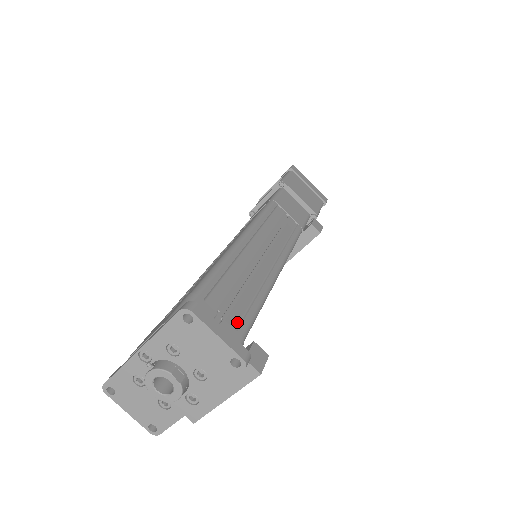
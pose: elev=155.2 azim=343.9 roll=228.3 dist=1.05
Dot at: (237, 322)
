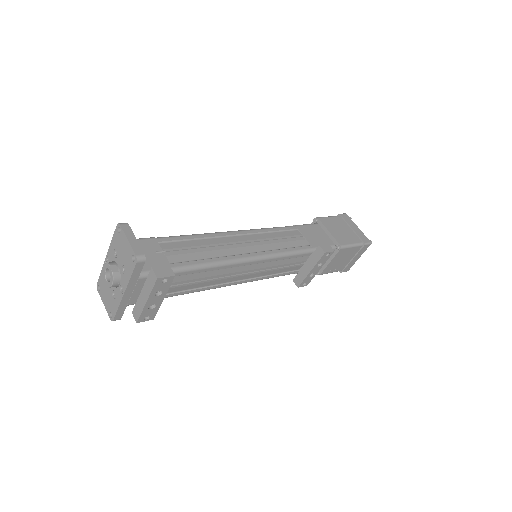
Dot at: (176, 261)
